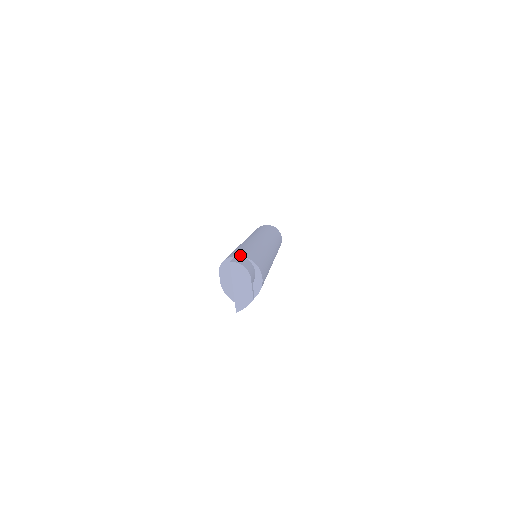
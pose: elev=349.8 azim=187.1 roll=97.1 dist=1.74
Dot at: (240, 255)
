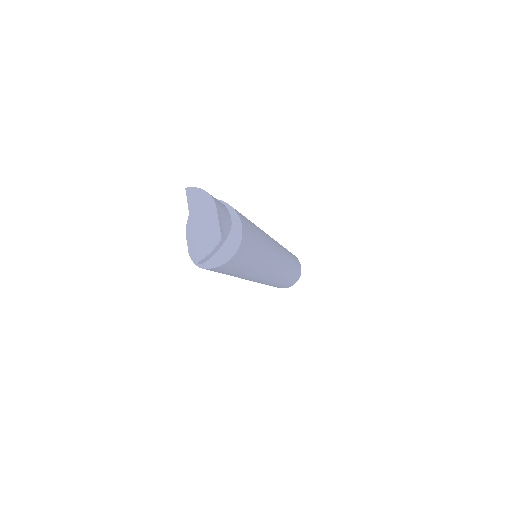
Dot at: occluded
